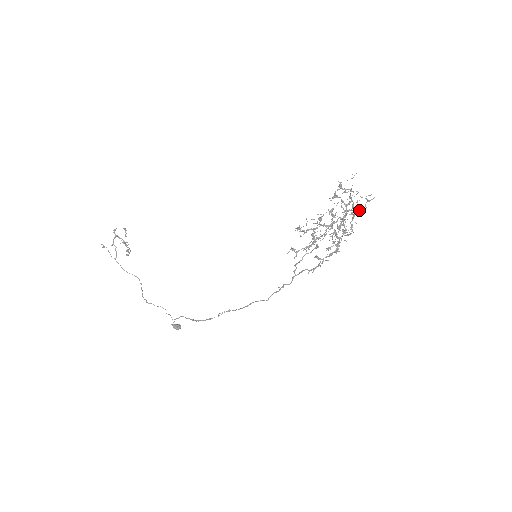
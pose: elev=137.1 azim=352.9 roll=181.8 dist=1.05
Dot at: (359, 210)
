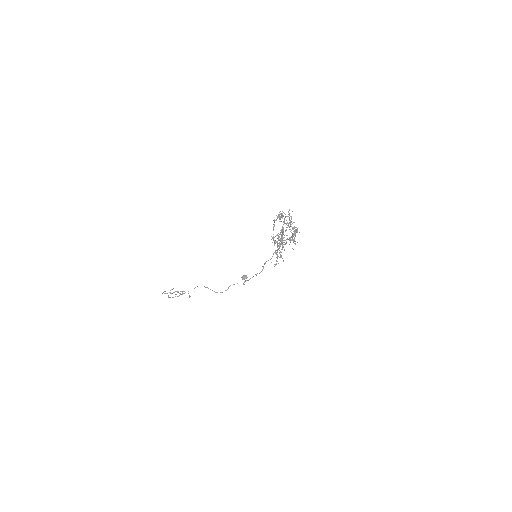
Dot at: (290, 221)
